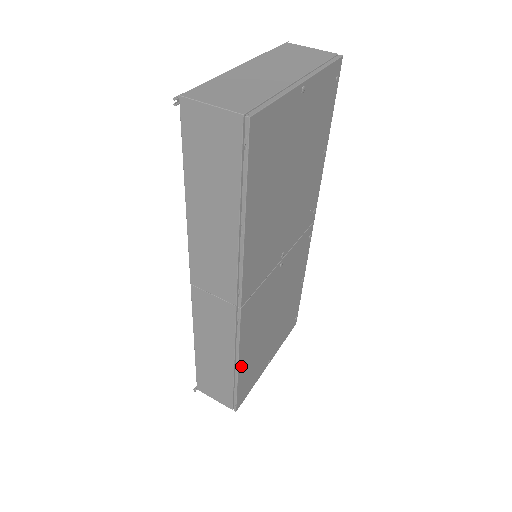
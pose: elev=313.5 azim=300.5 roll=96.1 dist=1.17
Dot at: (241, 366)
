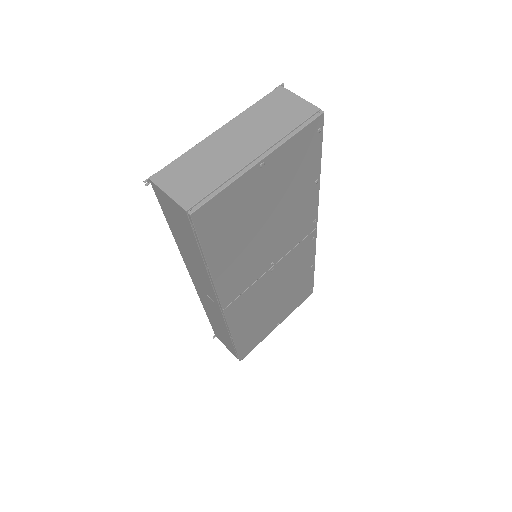
Dot at: (237, 338)
